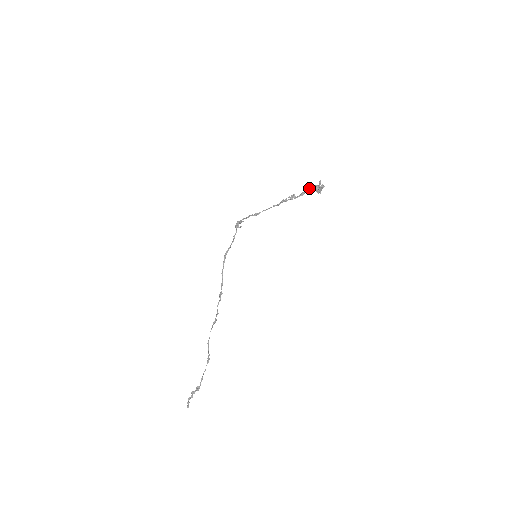
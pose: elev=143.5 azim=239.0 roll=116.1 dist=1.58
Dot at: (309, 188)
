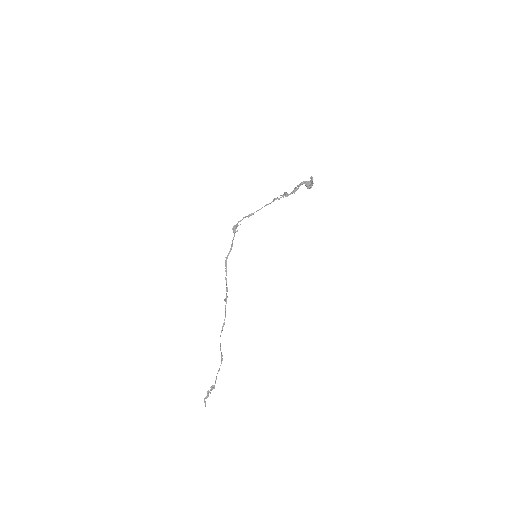
Dot at: occluded
